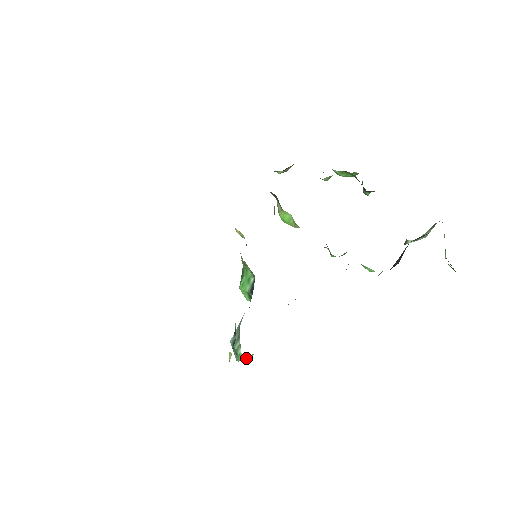
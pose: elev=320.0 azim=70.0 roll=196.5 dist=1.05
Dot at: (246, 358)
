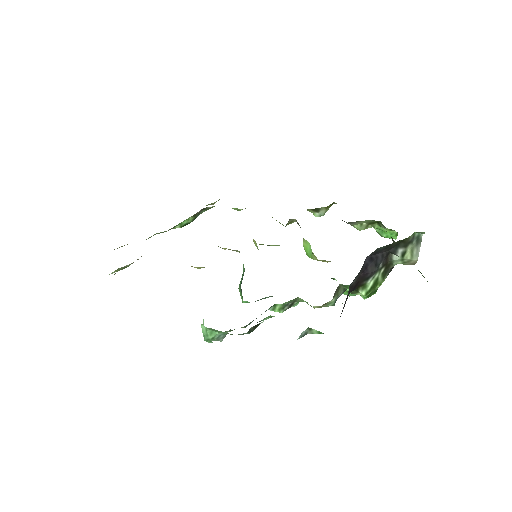
Dot at: (210, 336)
